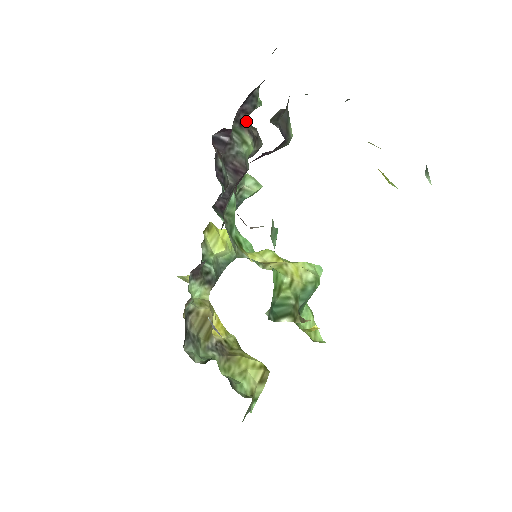
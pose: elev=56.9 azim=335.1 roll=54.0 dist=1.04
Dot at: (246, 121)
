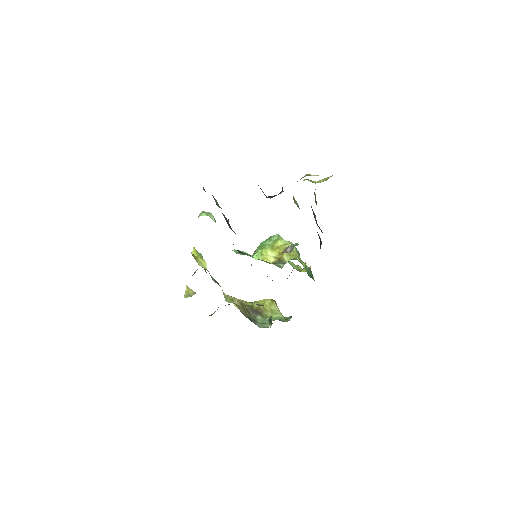
Dot at: occluded
